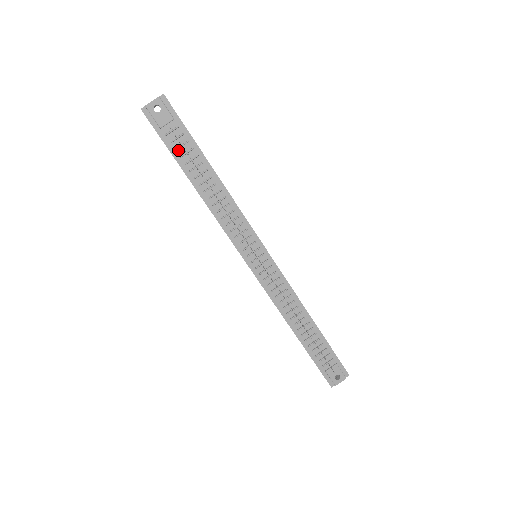
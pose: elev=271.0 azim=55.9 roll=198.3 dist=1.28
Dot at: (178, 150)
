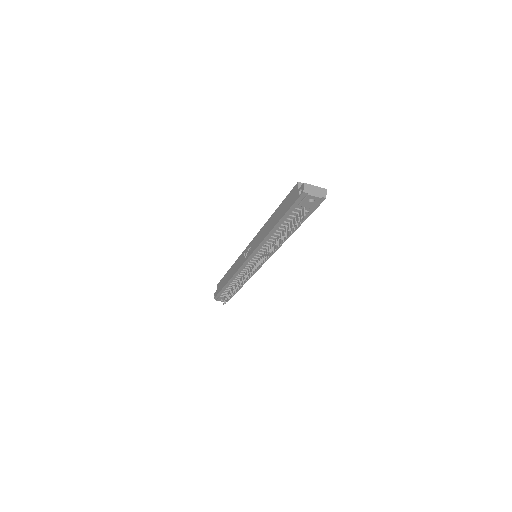
Dot at: (291, 216)
